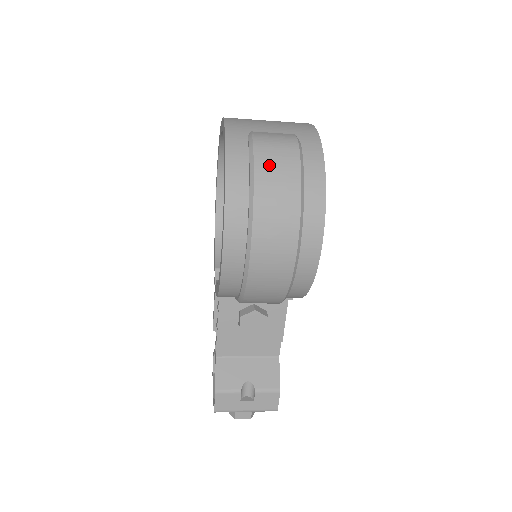
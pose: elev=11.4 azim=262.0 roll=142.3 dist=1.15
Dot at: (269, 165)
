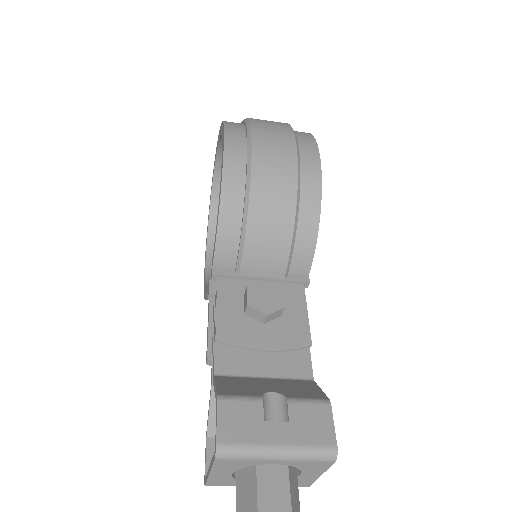
Dot at: occluded
